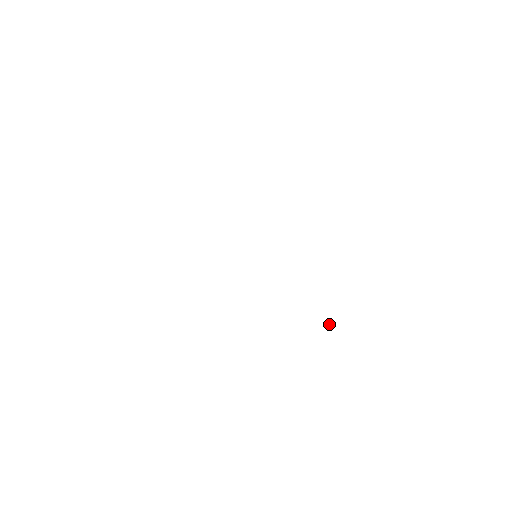
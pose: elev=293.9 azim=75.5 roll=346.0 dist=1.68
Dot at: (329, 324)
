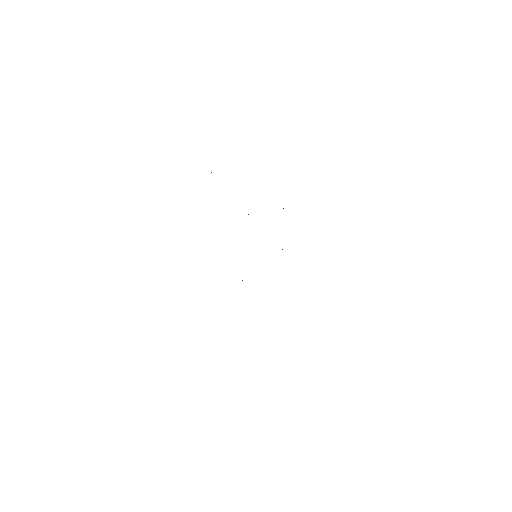
Dot at: occluded
